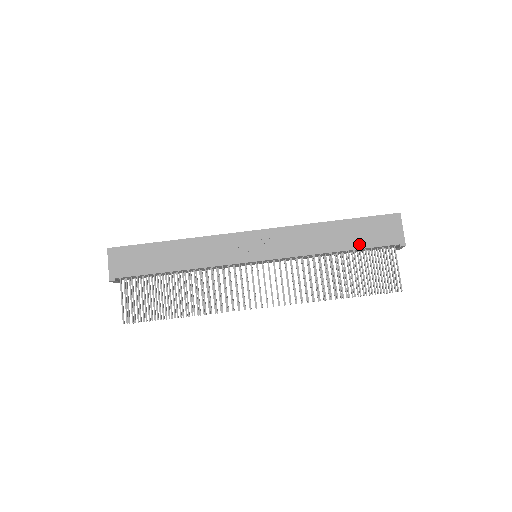
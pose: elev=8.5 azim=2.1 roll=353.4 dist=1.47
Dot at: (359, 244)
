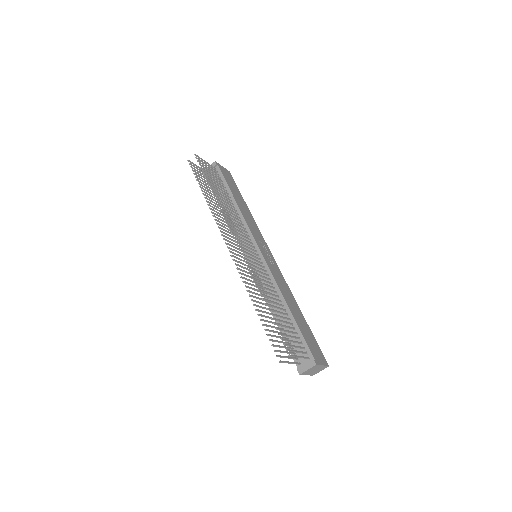
Dot at: (300, 326)
